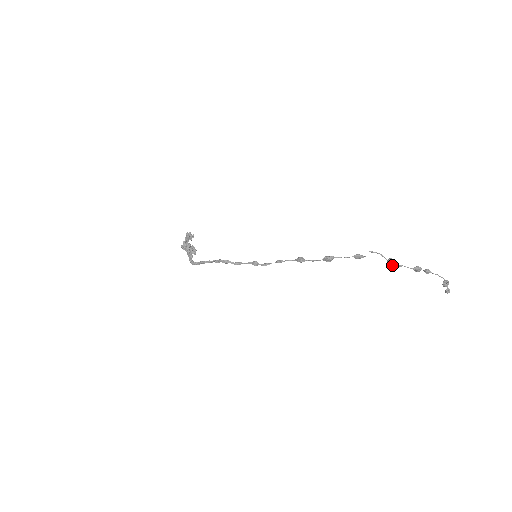
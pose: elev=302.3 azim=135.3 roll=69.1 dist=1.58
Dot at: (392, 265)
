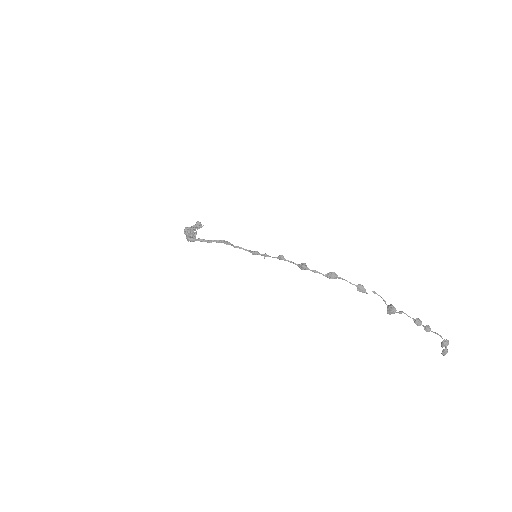
Dot at: (392, 309)
